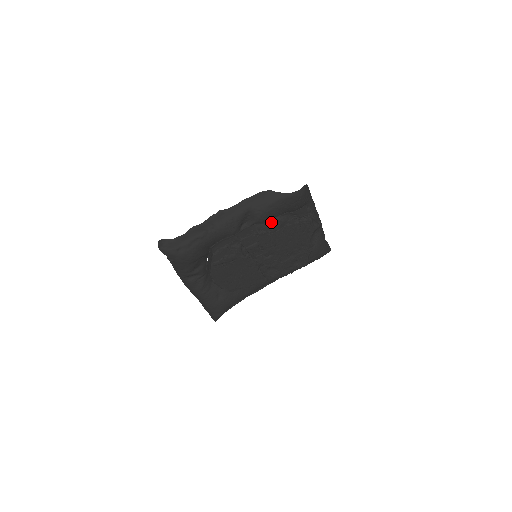
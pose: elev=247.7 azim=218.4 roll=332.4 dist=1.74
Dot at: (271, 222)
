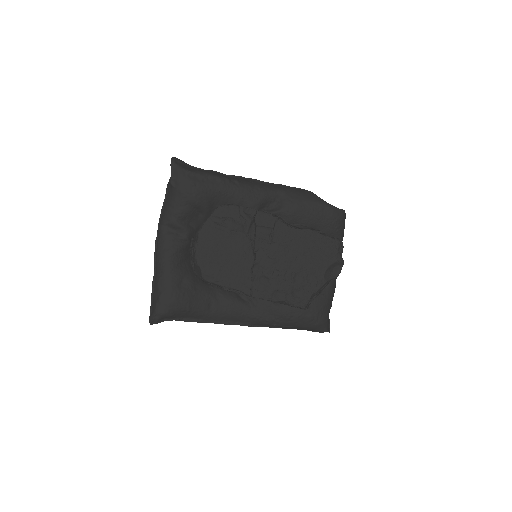
Dot at: (294, 226)
